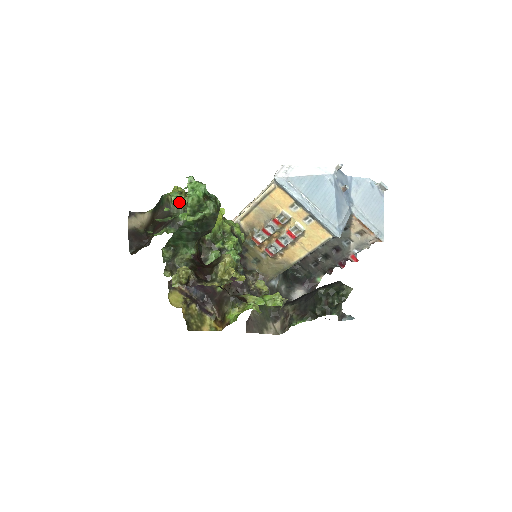
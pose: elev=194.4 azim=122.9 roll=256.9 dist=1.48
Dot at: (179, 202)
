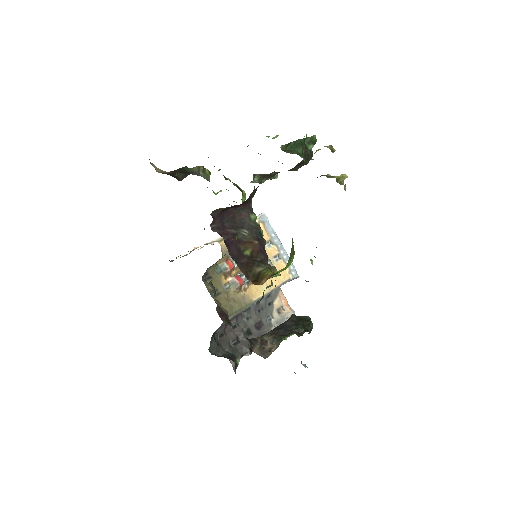
Dot at: (208, 176)
